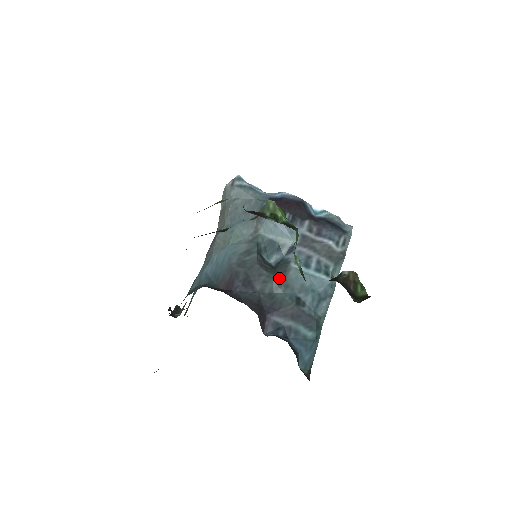
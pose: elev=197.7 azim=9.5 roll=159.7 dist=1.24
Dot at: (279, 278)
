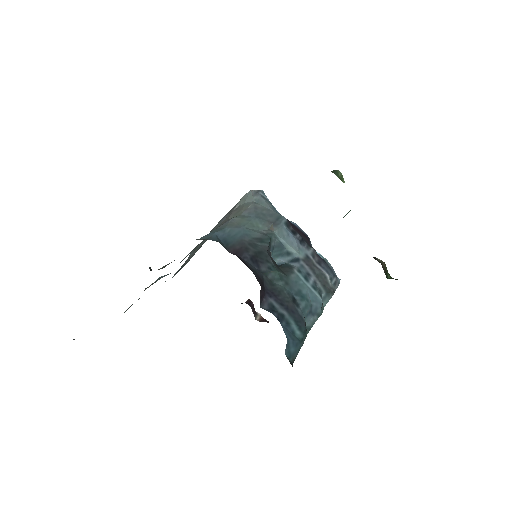
Dot at: (282, 273)
